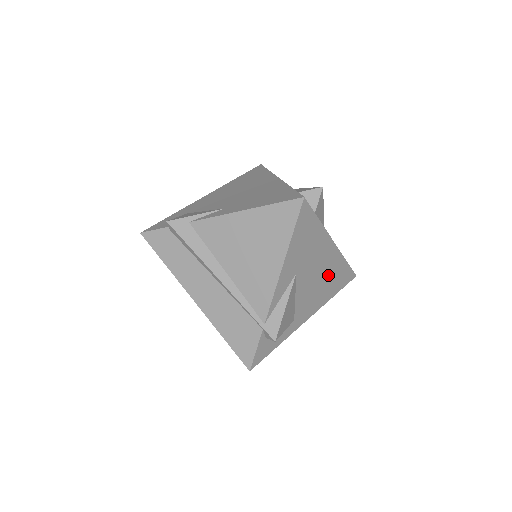
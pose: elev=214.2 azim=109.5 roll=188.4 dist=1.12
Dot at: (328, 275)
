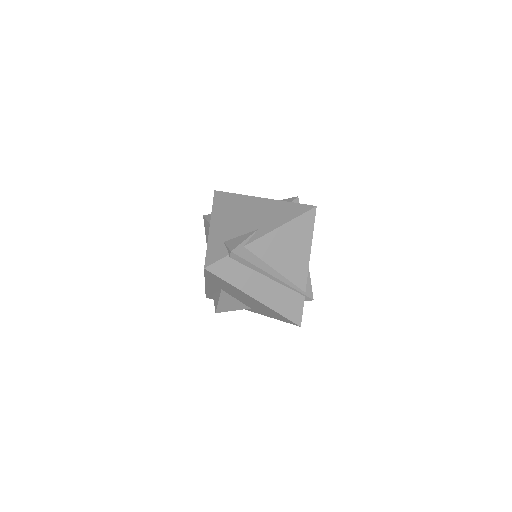
Dot at: occluded
